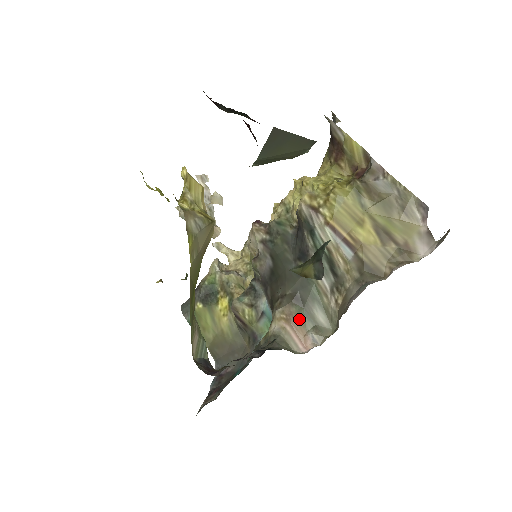
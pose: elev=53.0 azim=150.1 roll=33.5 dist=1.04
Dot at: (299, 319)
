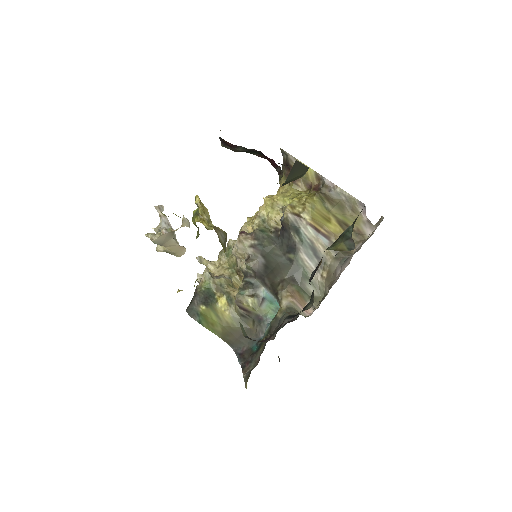
Dot at: (299, 294)
